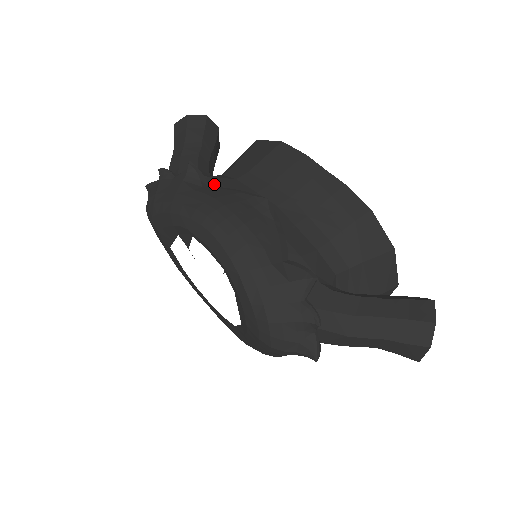
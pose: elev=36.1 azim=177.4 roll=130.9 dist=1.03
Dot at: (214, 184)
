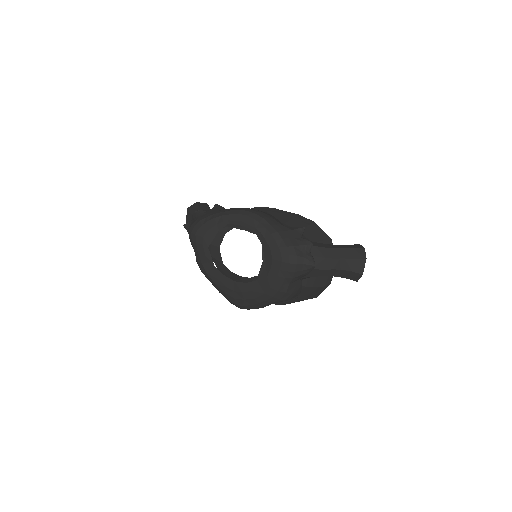
Dot at: occluded
